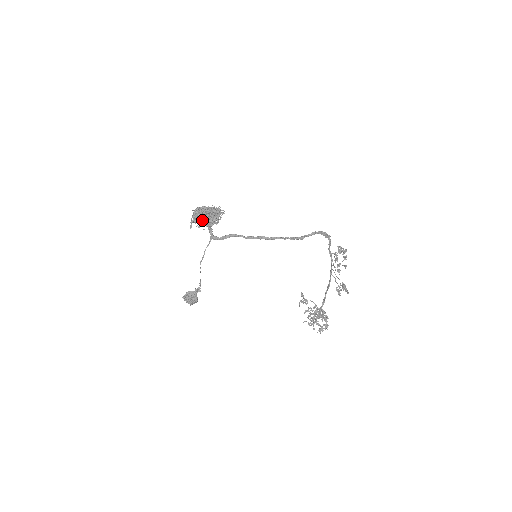
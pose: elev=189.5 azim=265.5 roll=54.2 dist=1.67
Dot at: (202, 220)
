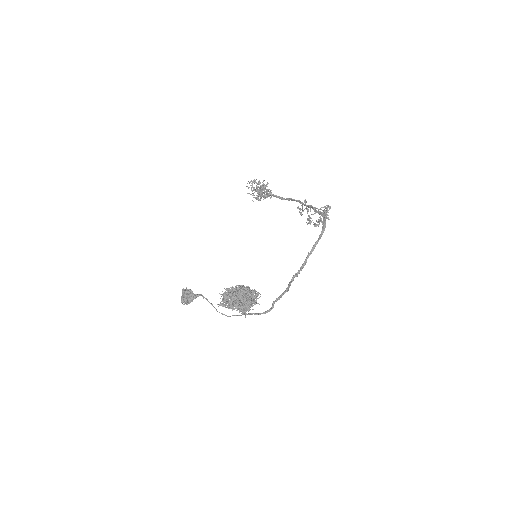
Dot at: occluded
